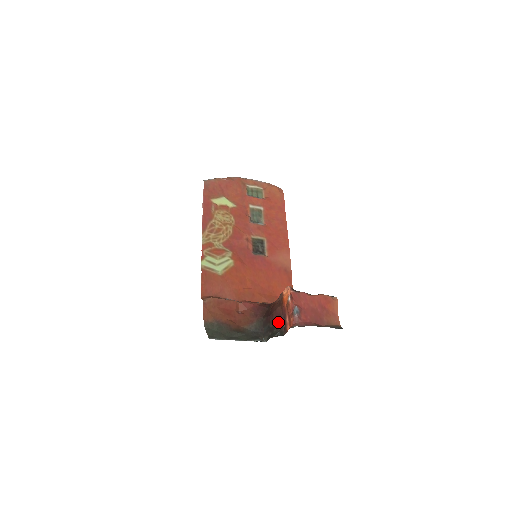
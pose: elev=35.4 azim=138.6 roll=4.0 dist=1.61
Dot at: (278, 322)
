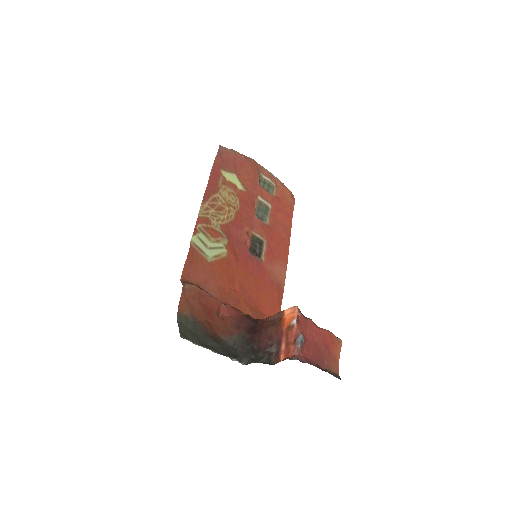
Dot at: (267, 345)
